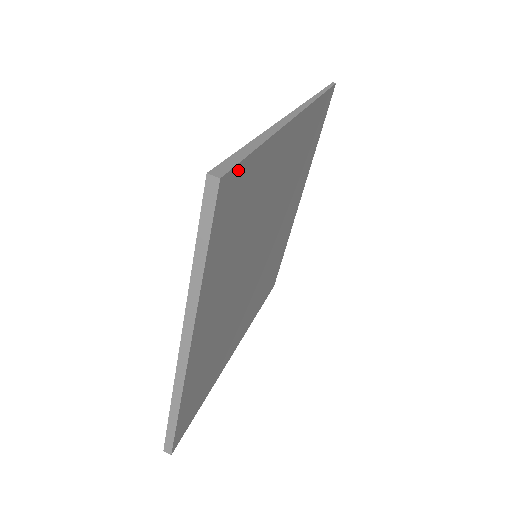
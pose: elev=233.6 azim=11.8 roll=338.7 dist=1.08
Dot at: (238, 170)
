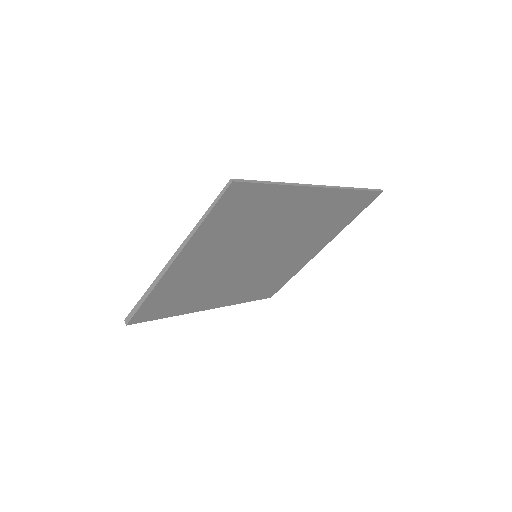
Dot at: (137, 314)
